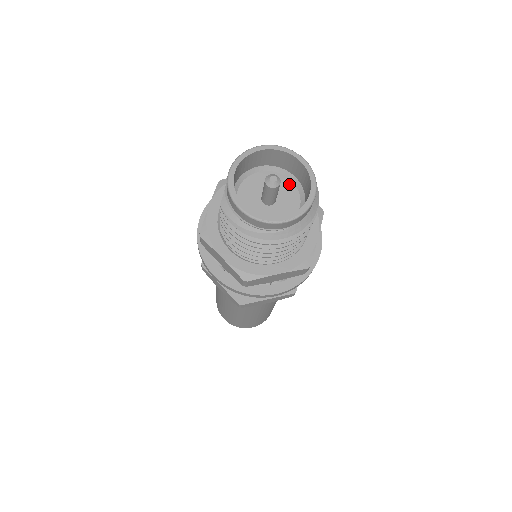
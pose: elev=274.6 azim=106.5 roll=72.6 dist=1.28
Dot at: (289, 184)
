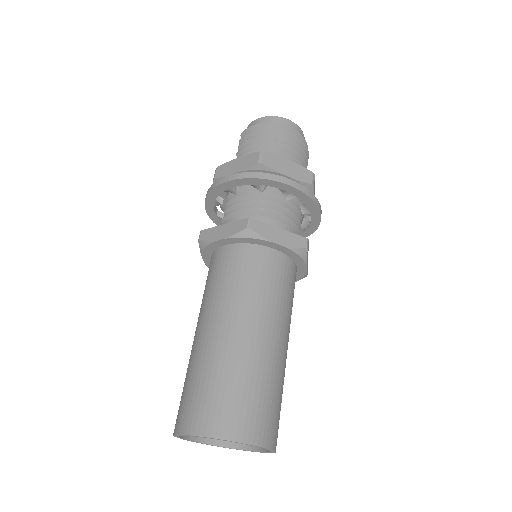
Dot at: occluded
